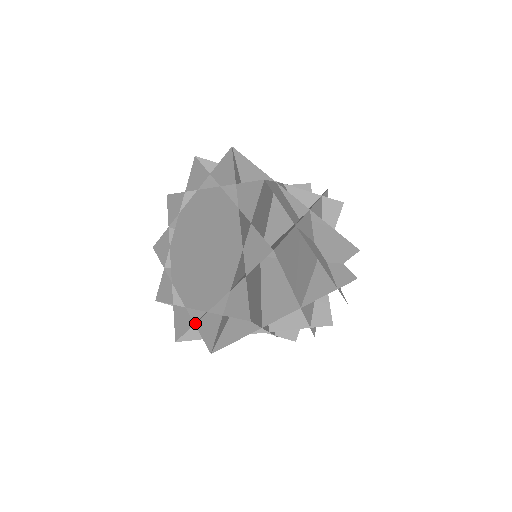
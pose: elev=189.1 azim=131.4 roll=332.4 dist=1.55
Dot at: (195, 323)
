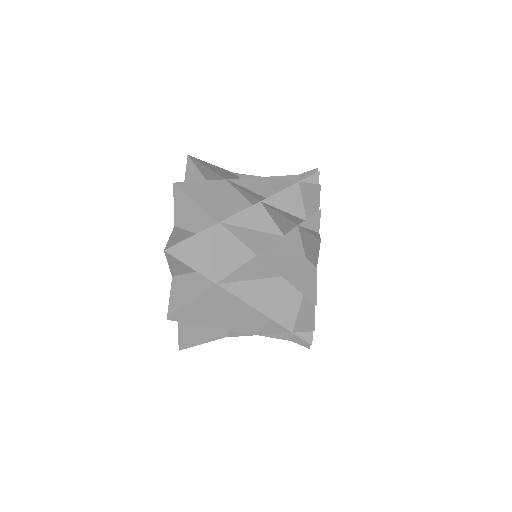
Dot at: occluded
